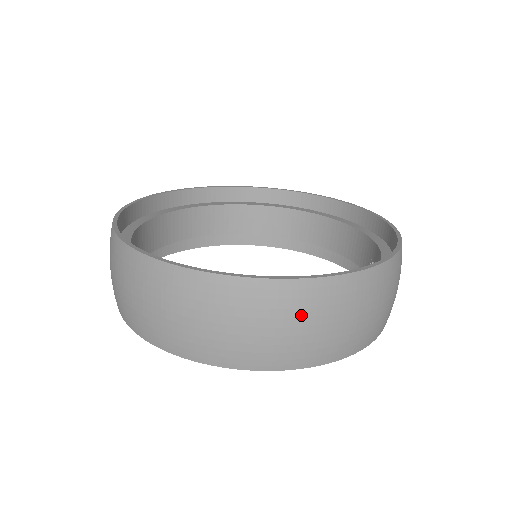
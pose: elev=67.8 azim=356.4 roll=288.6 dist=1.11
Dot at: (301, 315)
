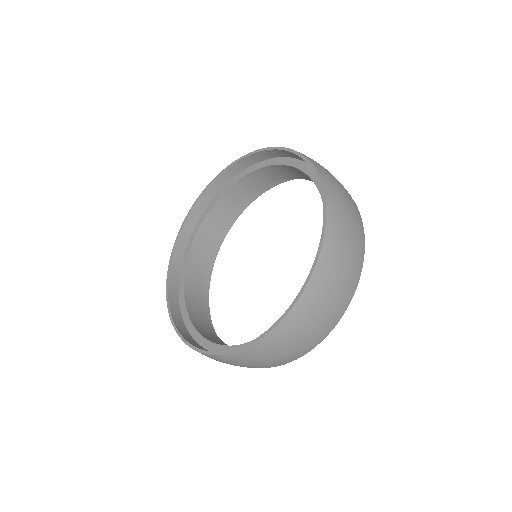
Dot at: (247, 362)
